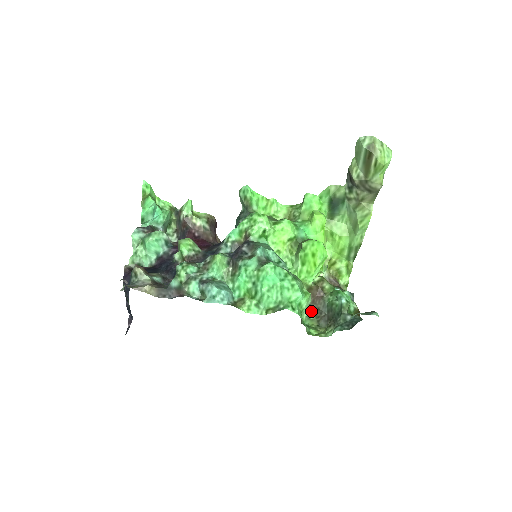
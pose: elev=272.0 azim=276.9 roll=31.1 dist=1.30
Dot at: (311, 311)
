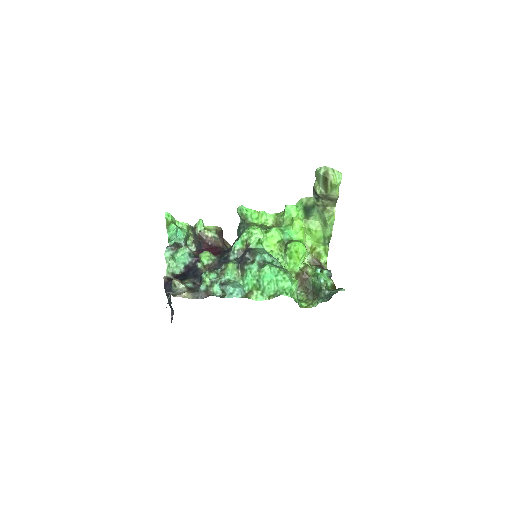
Dot at: (301, 289)
